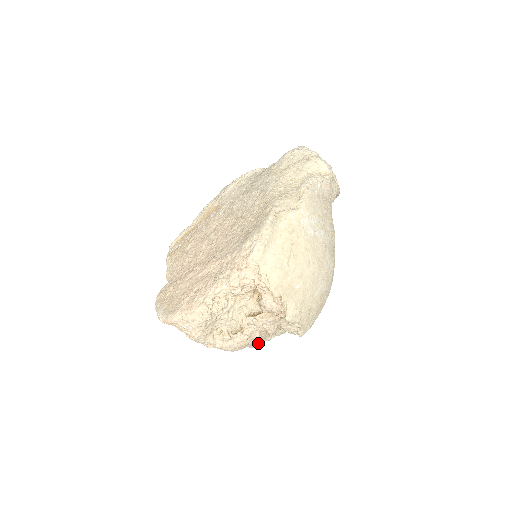
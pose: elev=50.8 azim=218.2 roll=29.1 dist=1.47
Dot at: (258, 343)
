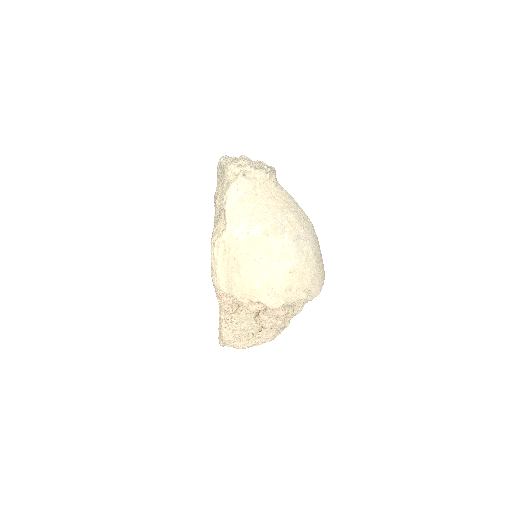
Dot at: (288, 322)
